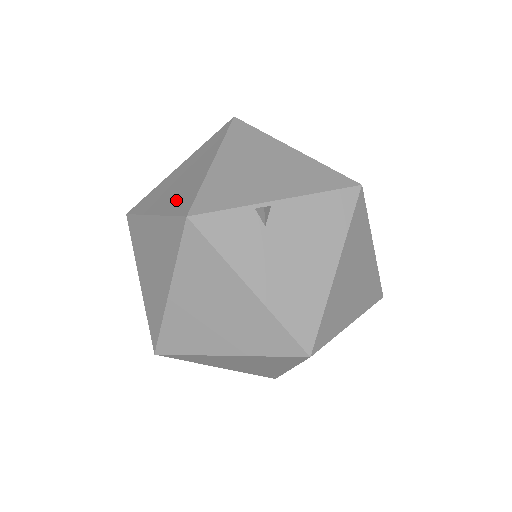
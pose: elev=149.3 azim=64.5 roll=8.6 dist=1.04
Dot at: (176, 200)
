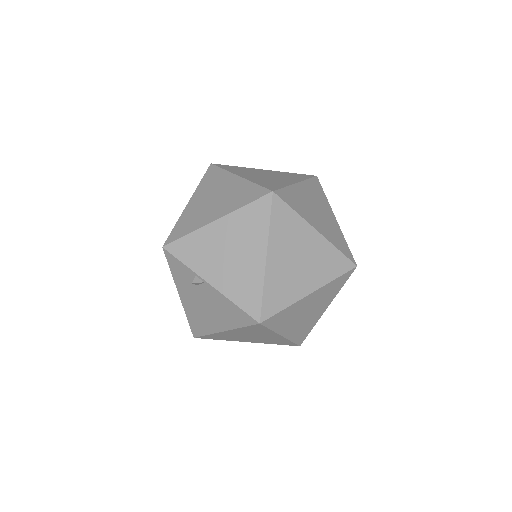
Dot at: (188, 218)
